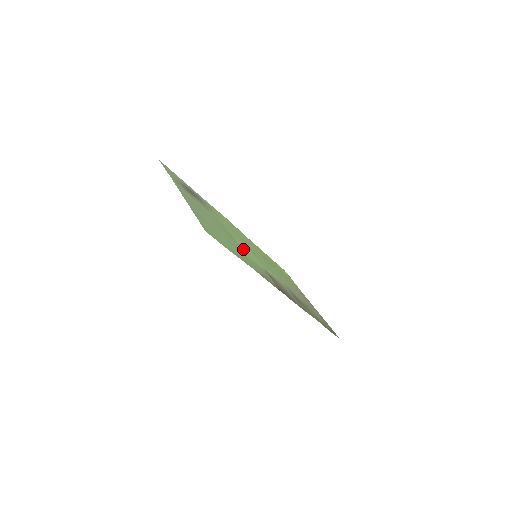
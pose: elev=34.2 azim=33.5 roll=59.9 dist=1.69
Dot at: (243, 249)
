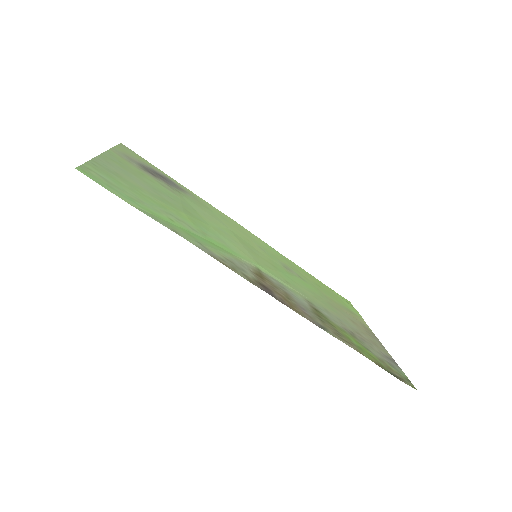
Dot at: (215, 236)
